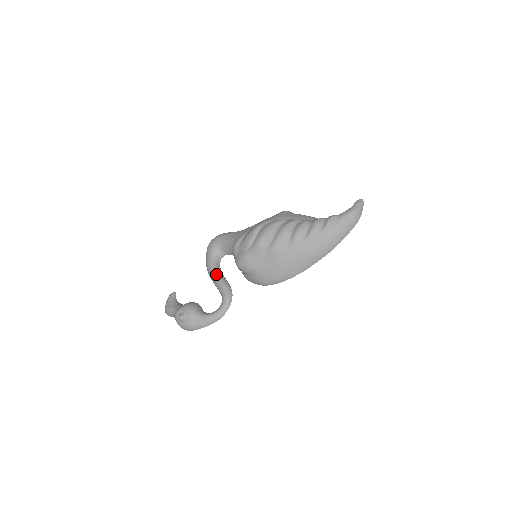
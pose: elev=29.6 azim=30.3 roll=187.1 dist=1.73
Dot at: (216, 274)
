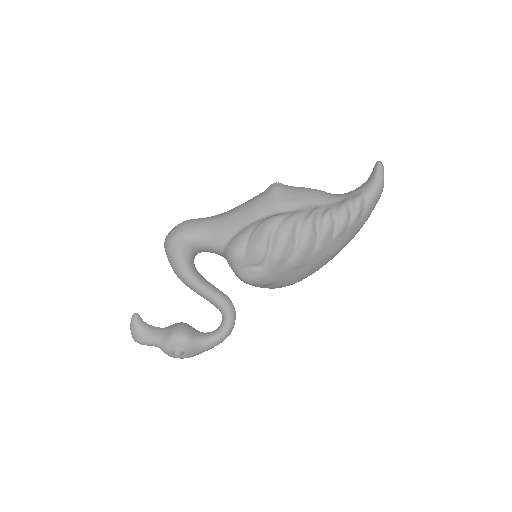
Dot at: (202, 286)
